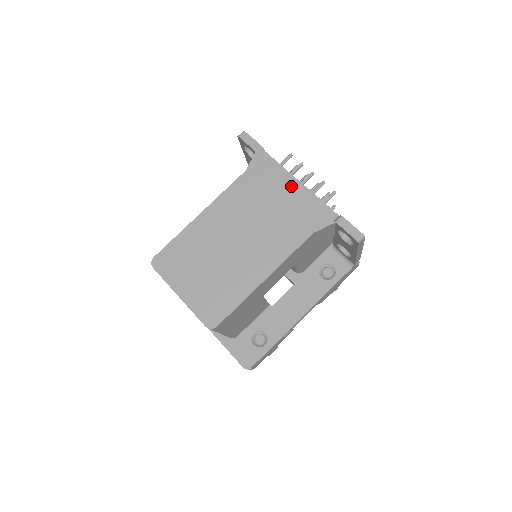
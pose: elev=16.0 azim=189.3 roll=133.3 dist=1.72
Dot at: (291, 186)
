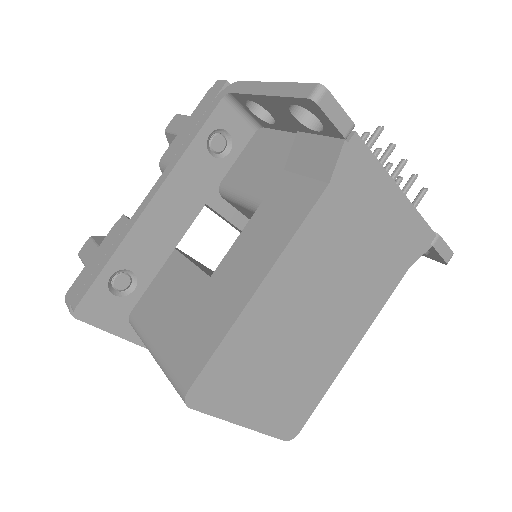
Dot at: (391, 201)
